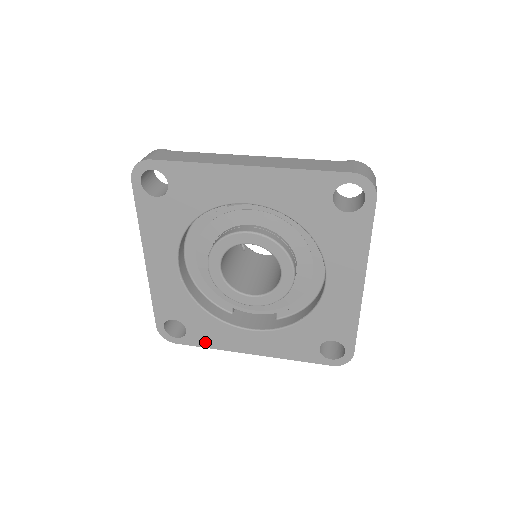
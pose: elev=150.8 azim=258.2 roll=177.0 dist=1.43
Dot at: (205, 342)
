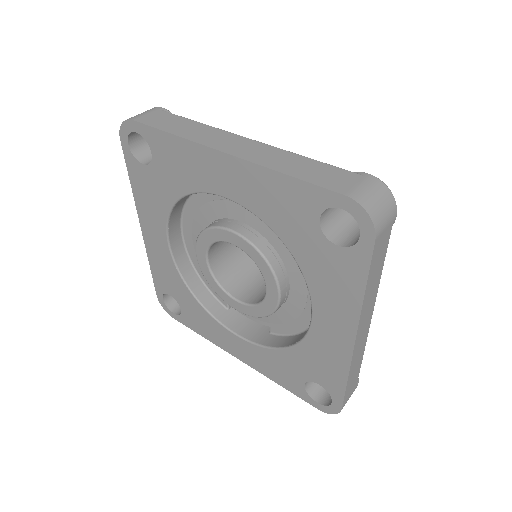
Dot at: (197, 328)
